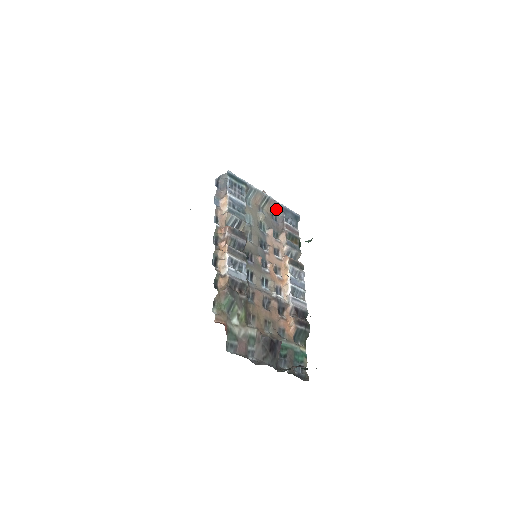
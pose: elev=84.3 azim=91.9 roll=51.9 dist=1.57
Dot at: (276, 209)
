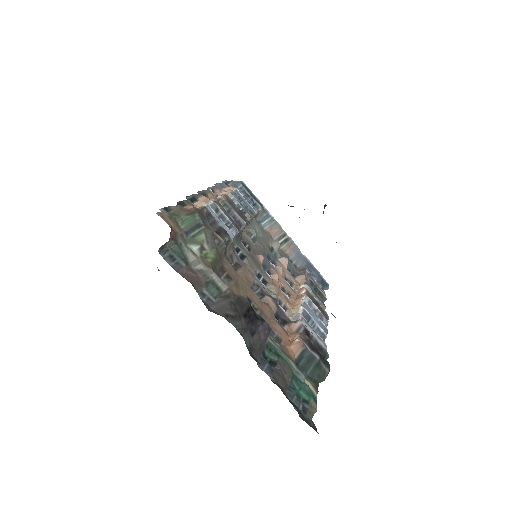
Dot at: (297, 258)
